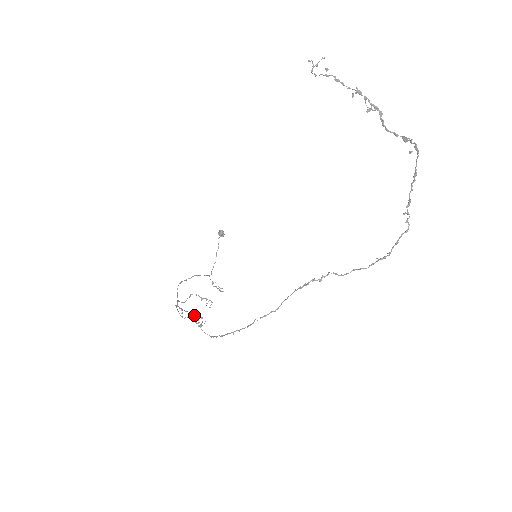
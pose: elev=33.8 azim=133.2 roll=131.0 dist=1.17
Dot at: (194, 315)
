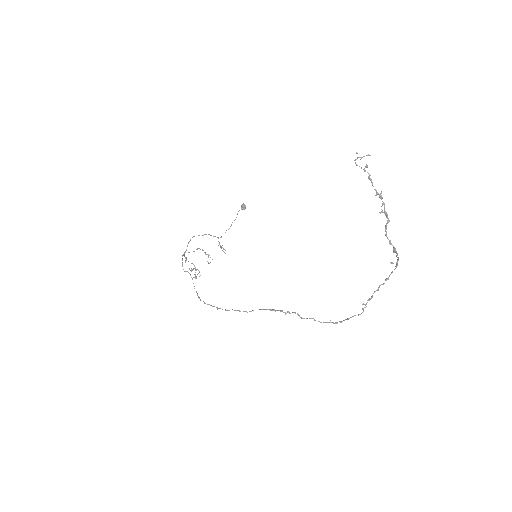
Dot at: (194, 266)
